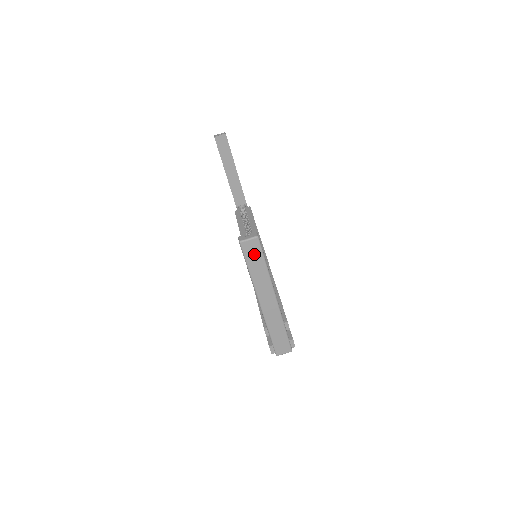
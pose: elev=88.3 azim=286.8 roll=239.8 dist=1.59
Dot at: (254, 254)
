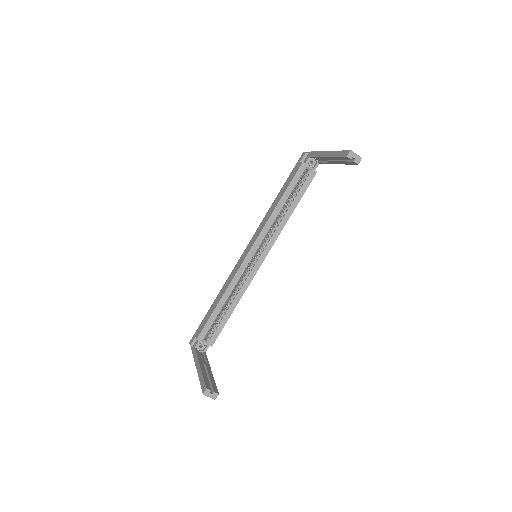
Dot at: occluded
